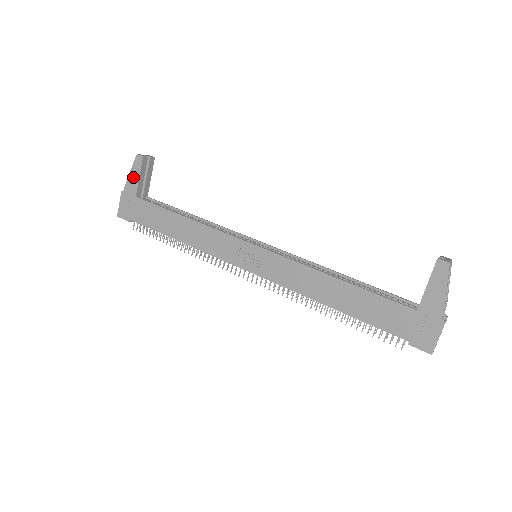
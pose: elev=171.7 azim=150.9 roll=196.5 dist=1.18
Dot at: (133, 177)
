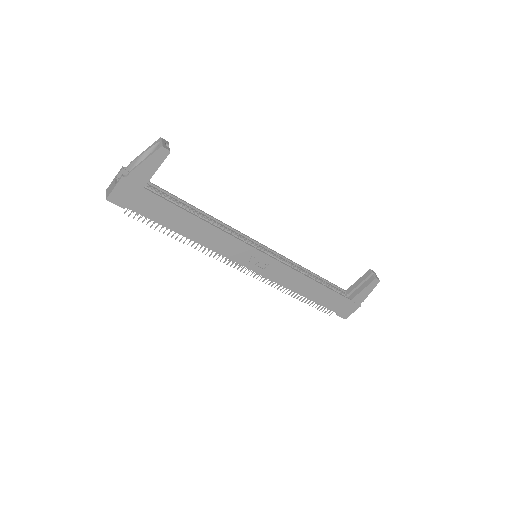
Dot at: (147, 168)
